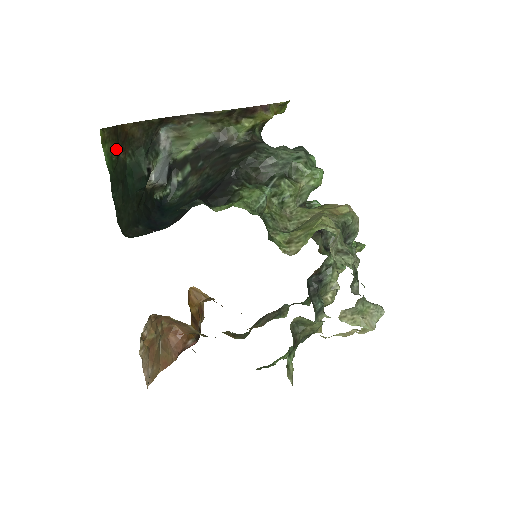
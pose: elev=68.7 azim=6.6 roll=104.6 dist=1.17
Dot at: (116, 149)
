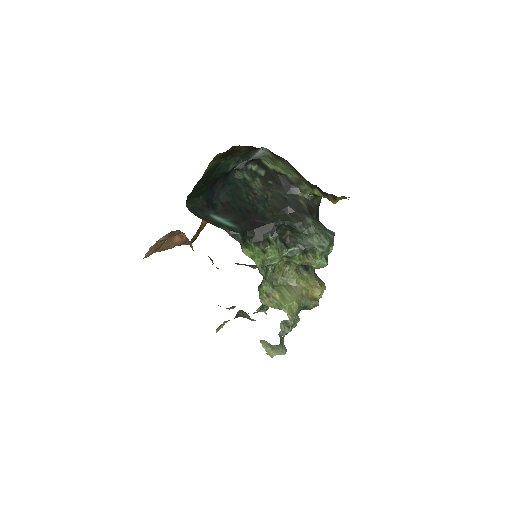
Dot at: occluded
